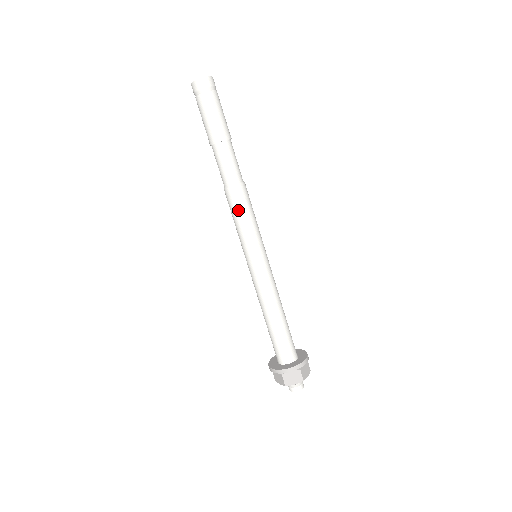
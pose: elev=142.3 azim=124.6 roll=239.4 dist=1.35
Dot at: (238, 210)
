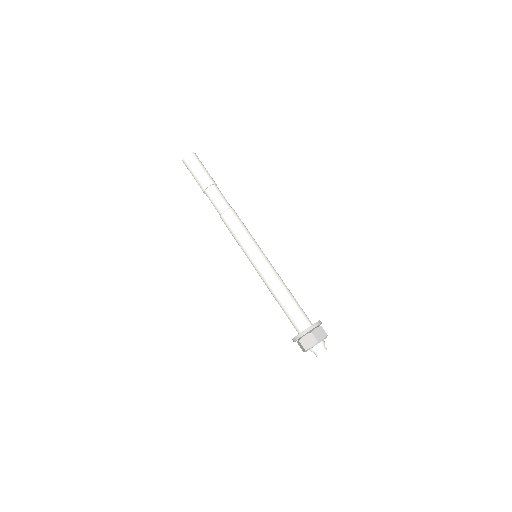
Dot at: (231, 227)
